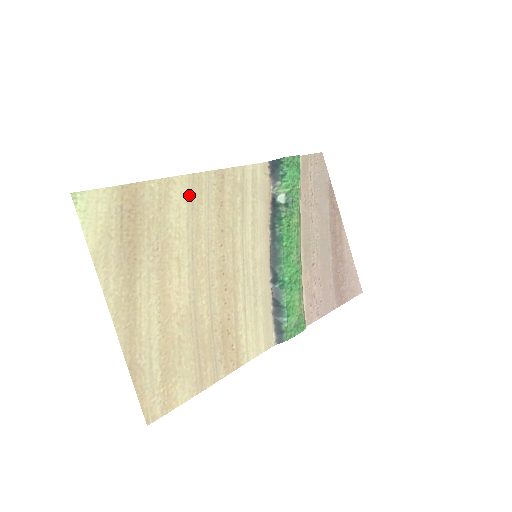
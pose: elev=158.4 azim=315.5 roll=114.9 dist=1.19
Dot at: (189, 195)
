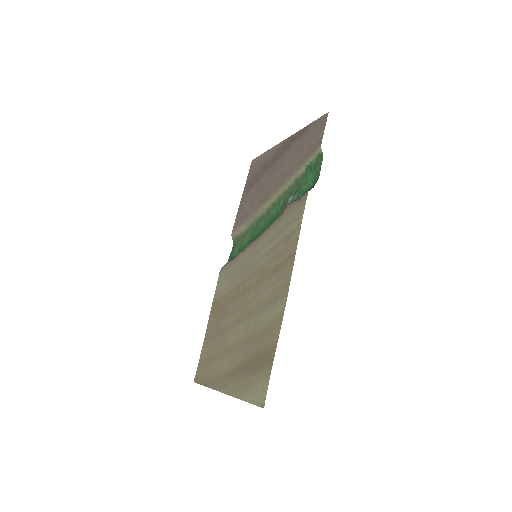
Dot at: (277, 300)
